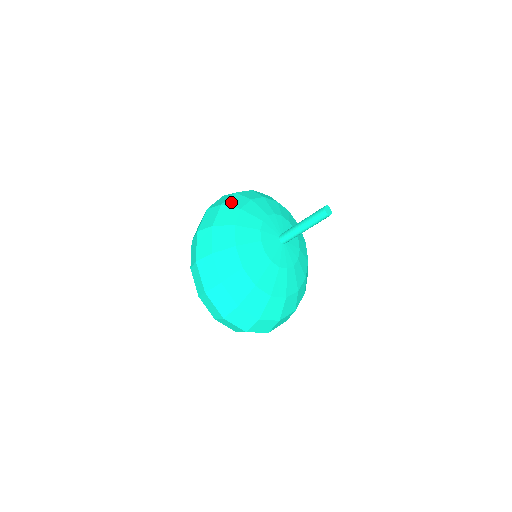
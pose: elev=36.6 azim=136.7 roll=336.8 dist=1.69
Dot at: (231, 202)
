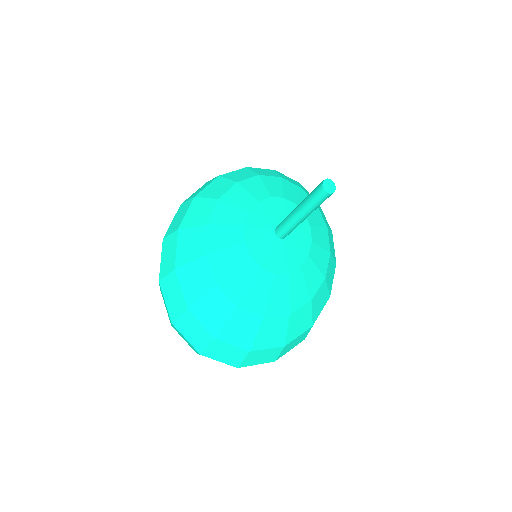
Dot at: (208, 191)
